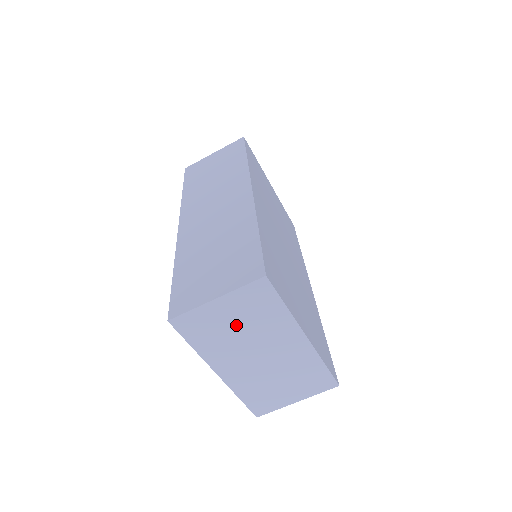
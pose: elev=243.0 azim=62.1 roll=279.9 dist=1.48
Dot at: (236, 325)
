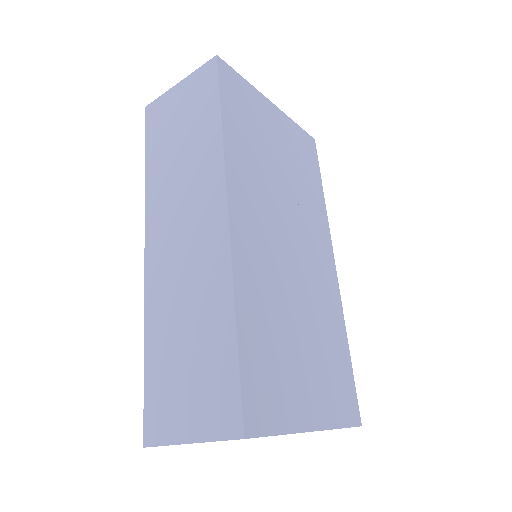
Dot at: occluded
